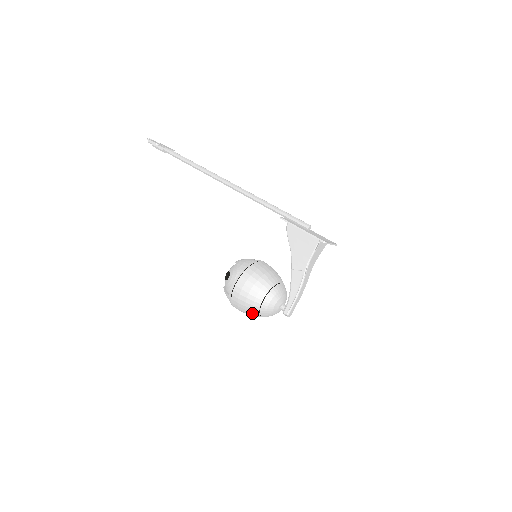
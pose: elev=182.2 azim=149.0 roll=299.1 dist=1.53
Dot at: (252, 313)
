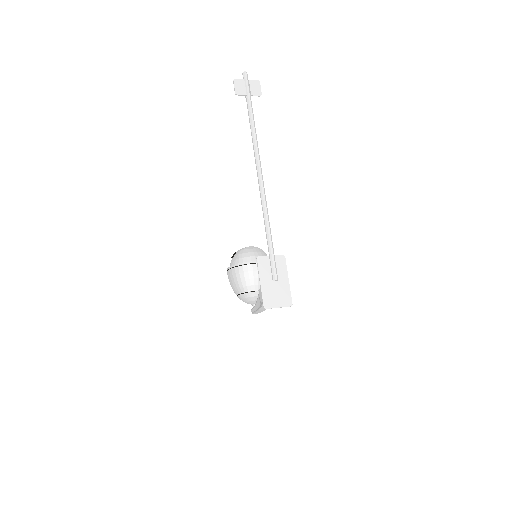
Dot at: occluded
